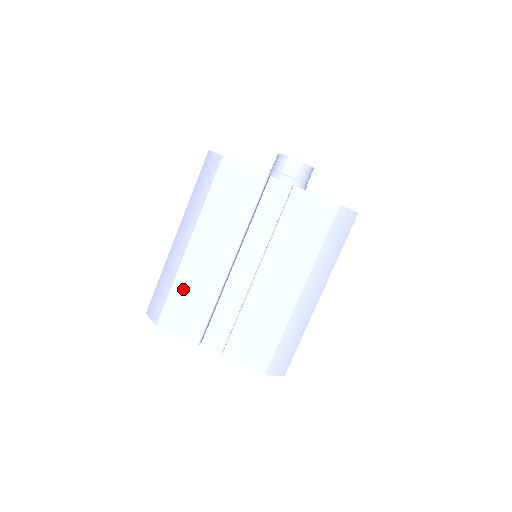
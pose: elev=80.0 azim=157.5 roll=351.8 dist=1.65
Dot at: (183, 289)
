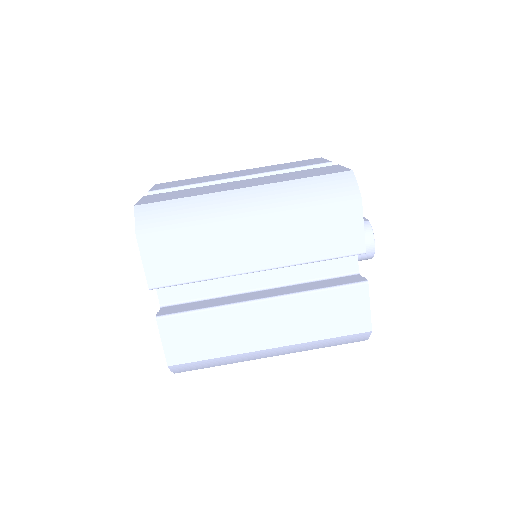
Dot at: (197, 179)
